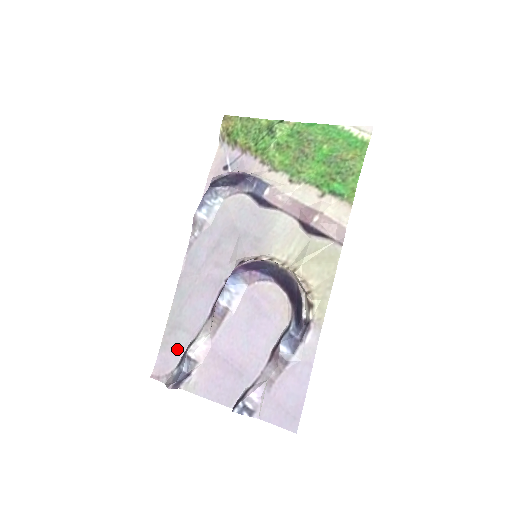
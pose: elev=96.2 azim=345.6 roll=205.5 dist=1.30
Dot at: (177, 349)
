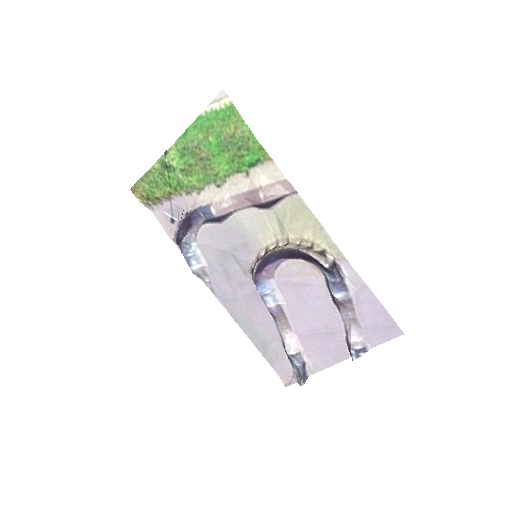
Dot at: (280, 356)
